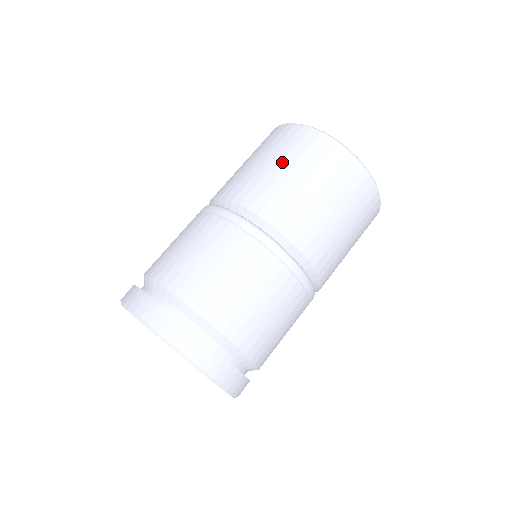
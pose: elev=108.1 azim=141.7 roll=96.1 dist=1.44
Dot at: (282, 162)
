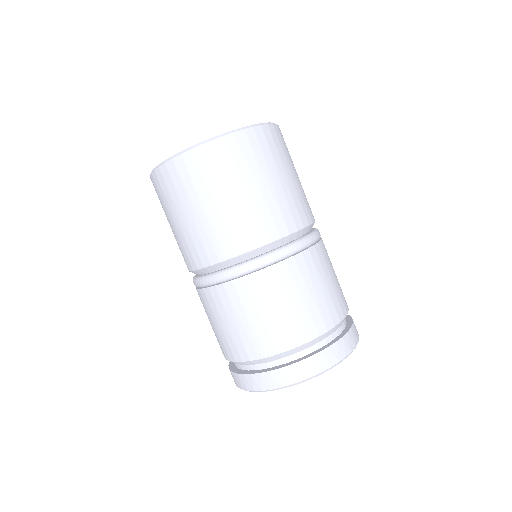
Dot at: (178, 214)
